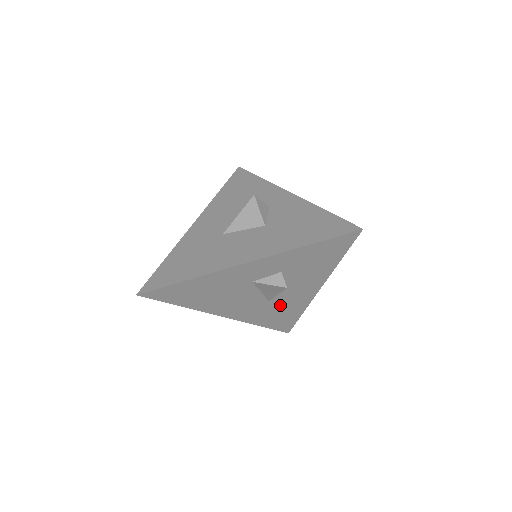
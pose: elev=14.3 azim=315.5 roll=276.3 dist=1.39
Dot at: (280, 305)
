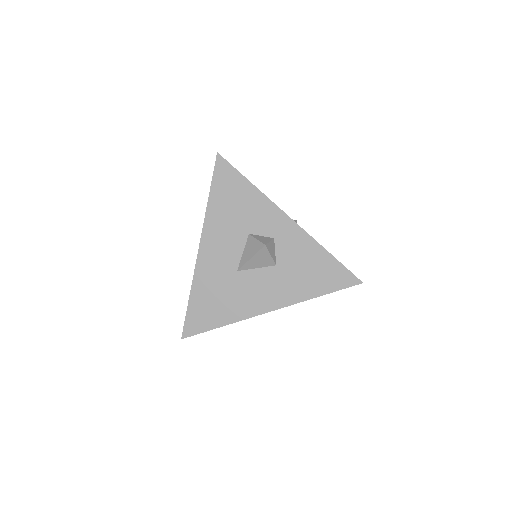
Dot at: occluded
